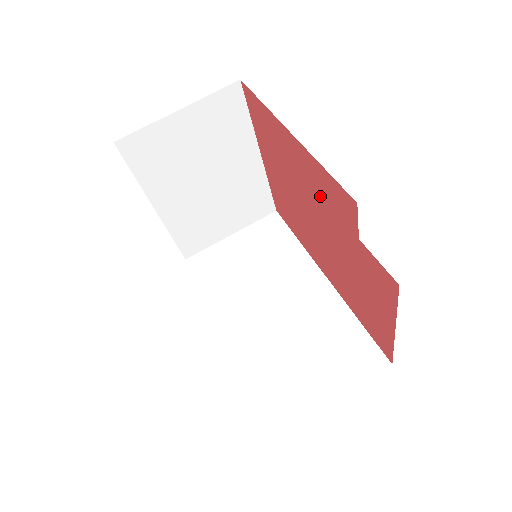
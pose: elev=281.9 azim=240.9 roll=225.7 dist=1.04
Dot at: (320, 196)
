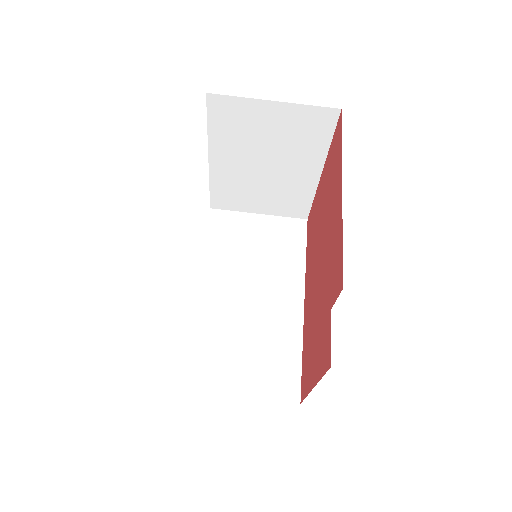
Dot at: (331, 252)
